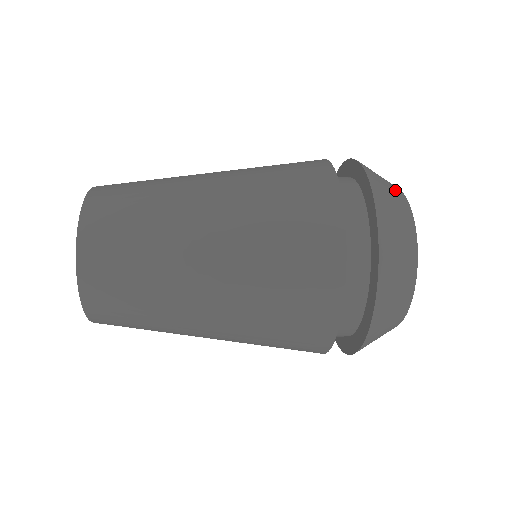
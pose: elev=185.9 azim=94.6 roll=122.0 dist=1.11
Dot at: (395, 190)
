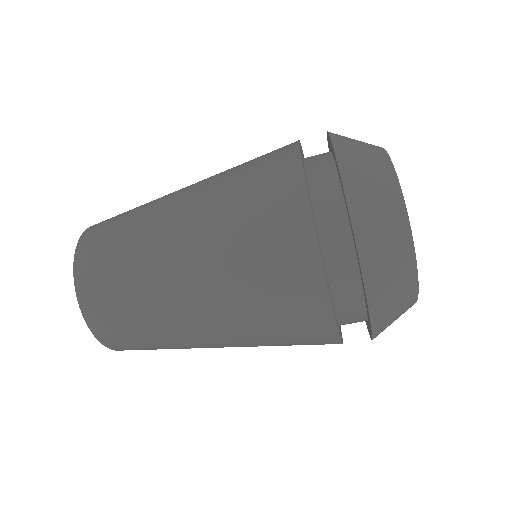
Dot at: occluded
